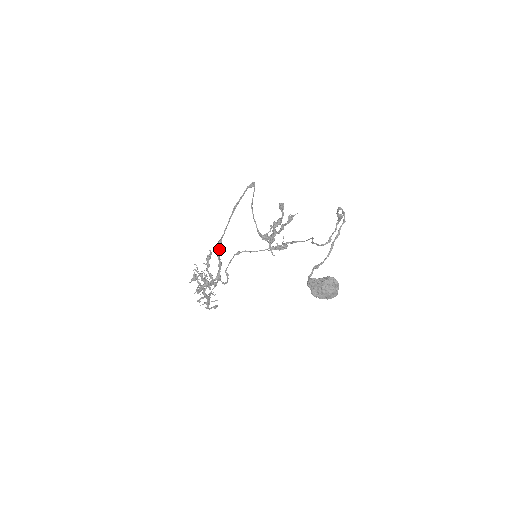
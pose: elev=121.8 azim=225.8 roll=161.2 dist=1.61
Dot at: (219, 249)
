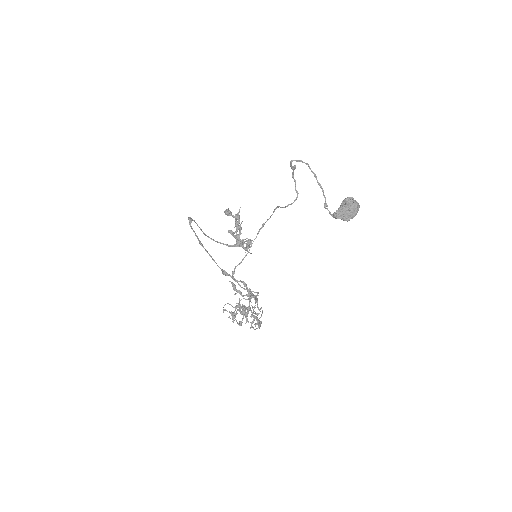
Dot at: (230, 276)
